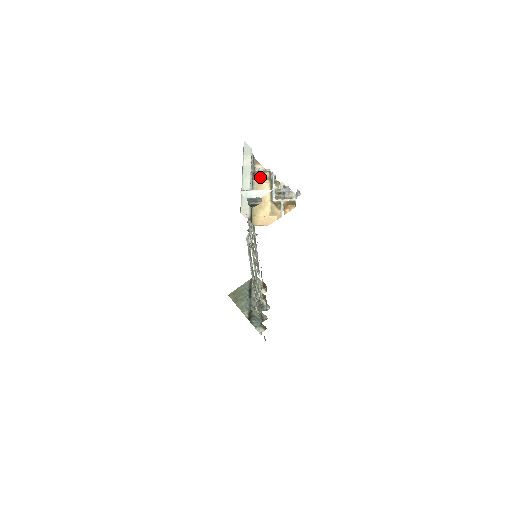
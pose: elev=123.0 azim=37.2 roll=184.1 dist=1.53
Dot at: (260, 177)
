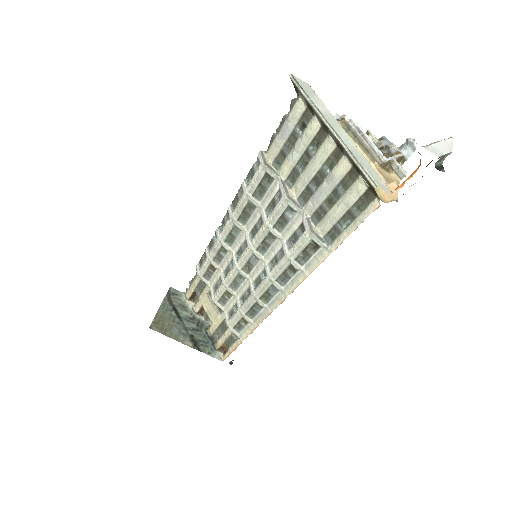
Dot at: occluded
